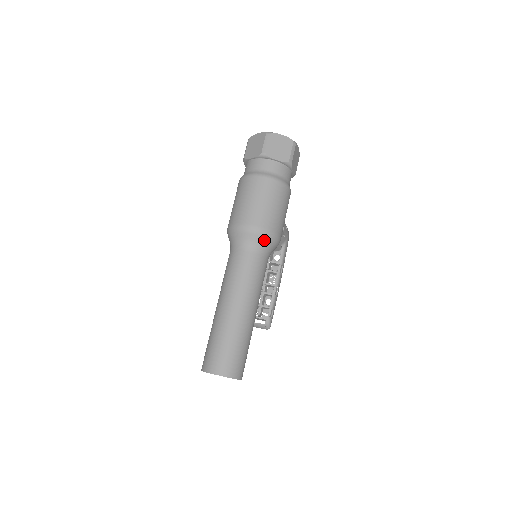
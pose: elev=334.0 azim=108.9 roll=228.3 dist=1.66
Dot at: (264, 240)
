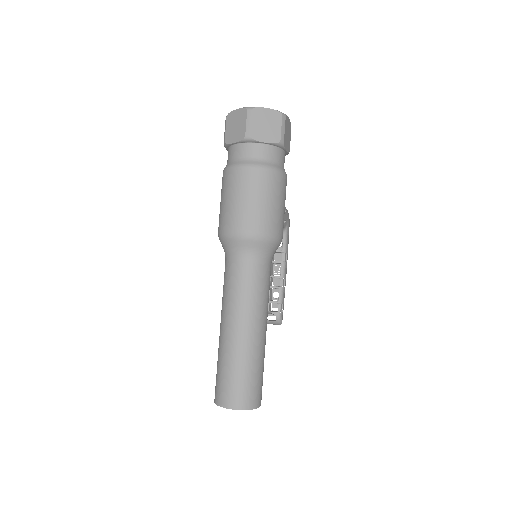
Dot at: (264, 245)
